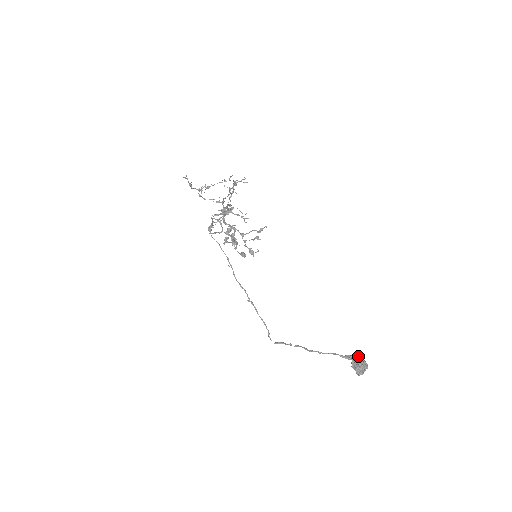
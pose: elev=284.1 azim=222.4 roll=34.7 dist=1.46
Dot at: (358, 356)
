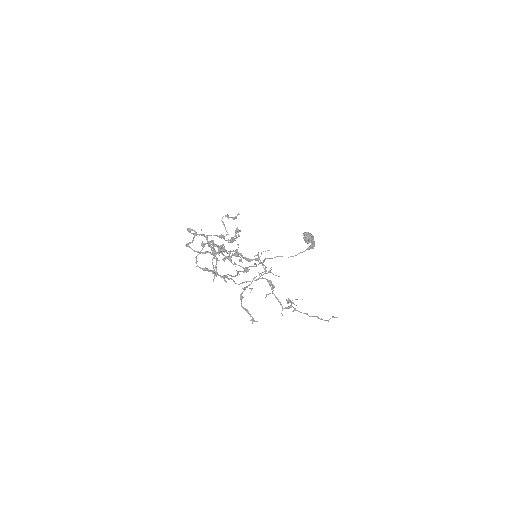
Dot at: (306, 233)
